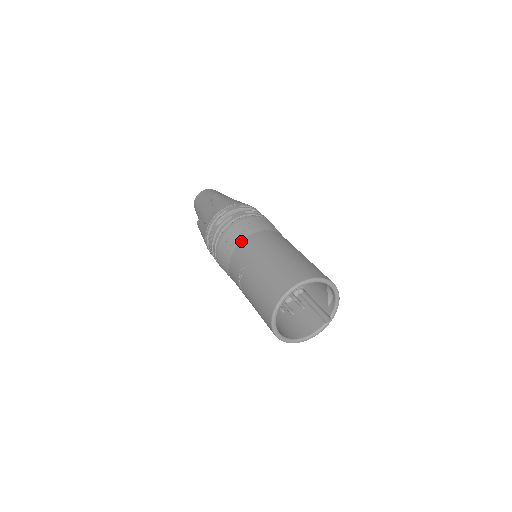
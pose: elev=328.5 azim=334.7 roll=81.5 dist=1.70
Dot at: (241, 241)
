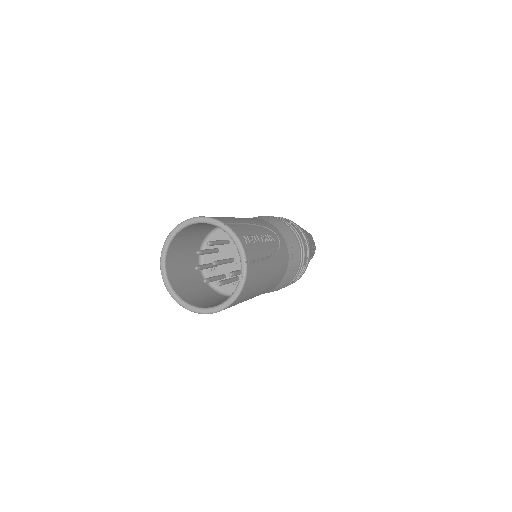
Dot at: occluded
